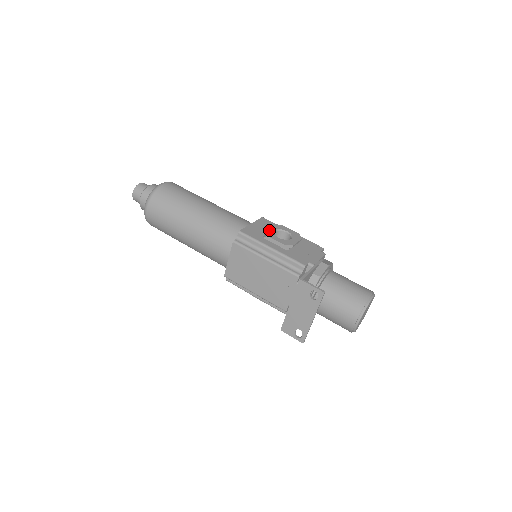
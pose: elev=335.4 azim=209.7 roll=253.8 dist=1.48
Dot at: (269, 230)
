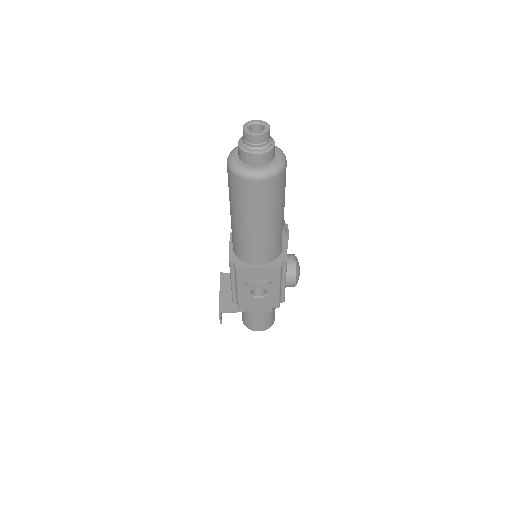
Dot at: (254, 285)
